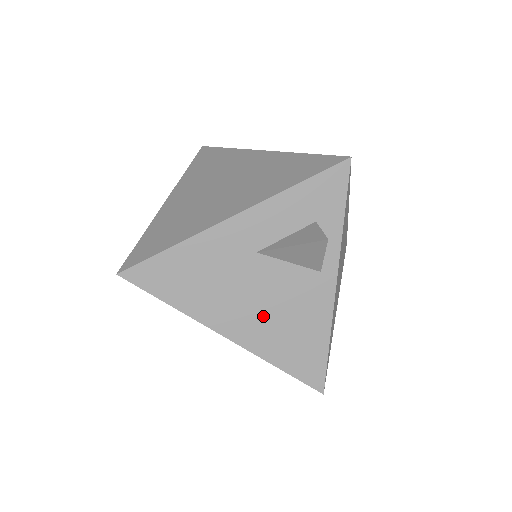
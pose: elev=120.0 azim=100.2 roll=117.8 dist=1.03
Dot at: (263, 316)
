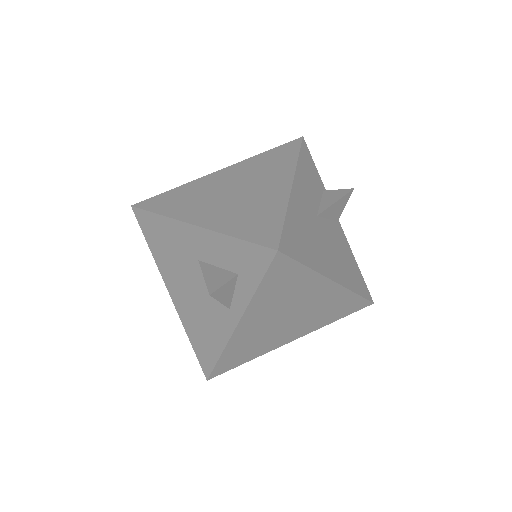
Dot at: (190, 301)
